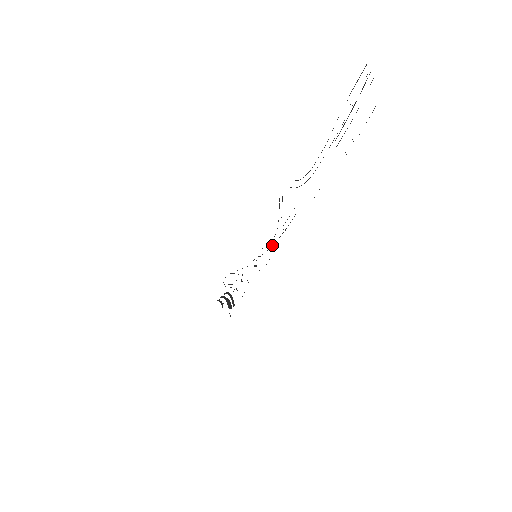
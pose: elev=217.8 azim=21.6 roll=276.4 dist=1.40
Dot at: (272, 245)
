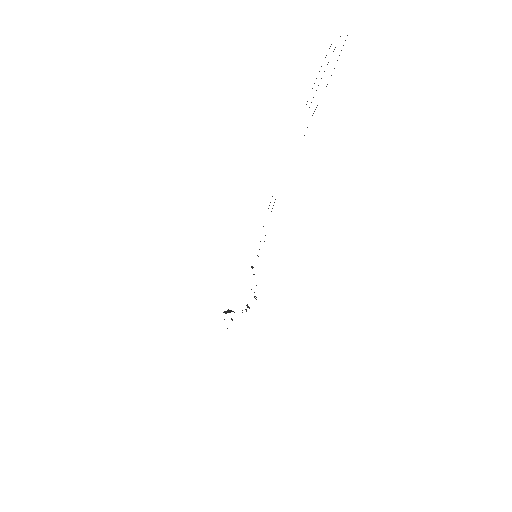
Dot at: occluded
